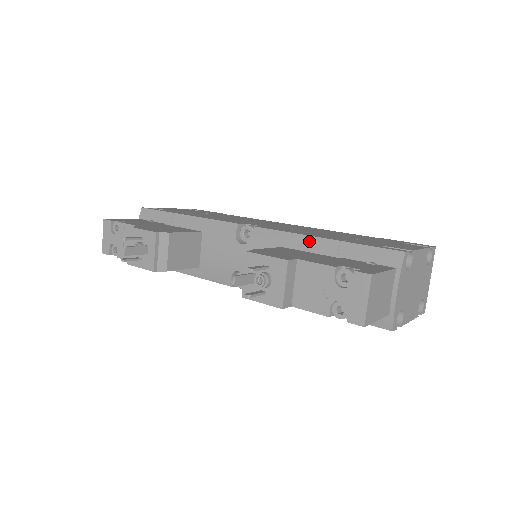
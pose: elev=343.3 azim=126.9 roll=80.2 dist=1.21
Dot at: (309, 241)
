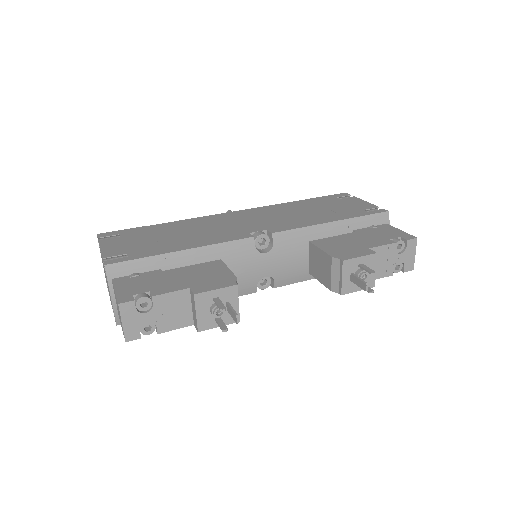
Dot at: (325, 228)
